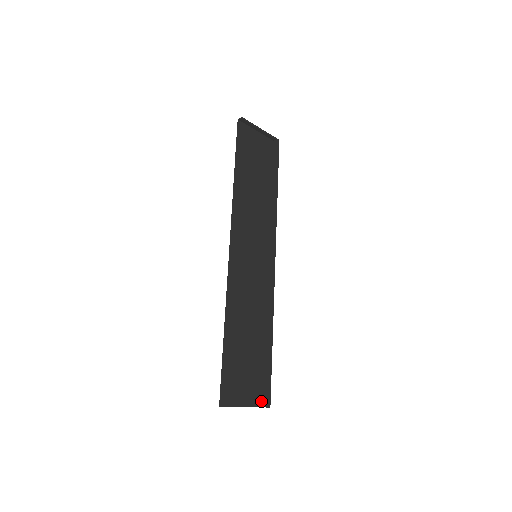
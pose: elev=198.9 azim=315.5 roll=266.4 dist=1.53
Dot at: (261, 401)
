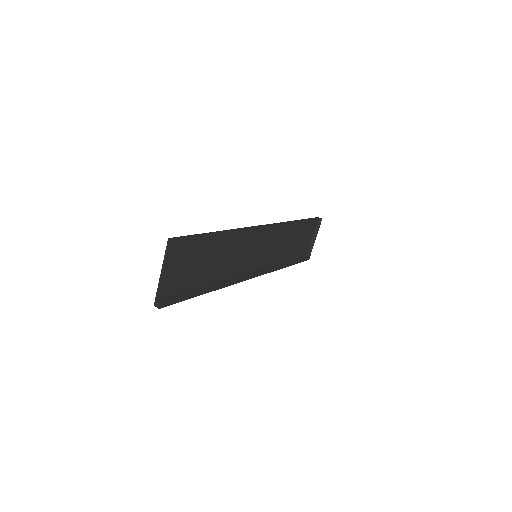
Dot at: (162, 296)
